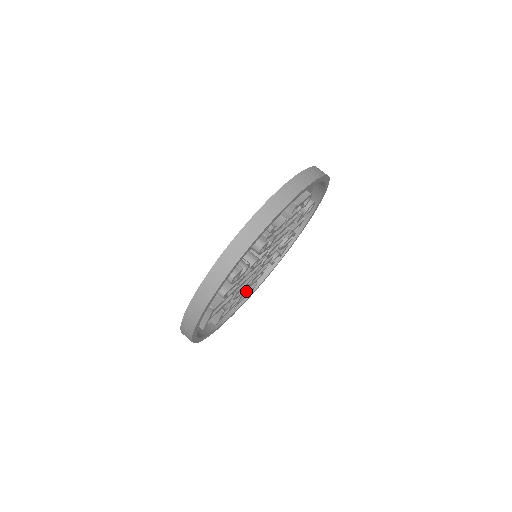
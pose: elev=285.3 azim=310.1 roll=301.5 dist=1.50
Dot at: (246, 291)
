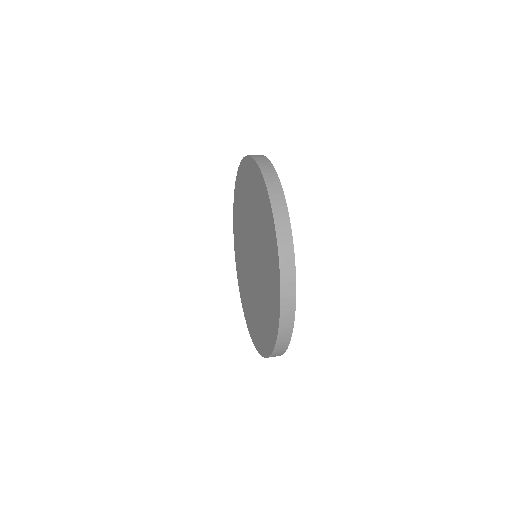
Dot at: occluded
